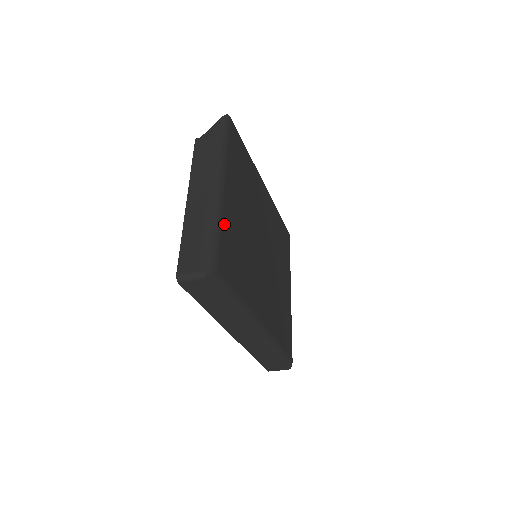
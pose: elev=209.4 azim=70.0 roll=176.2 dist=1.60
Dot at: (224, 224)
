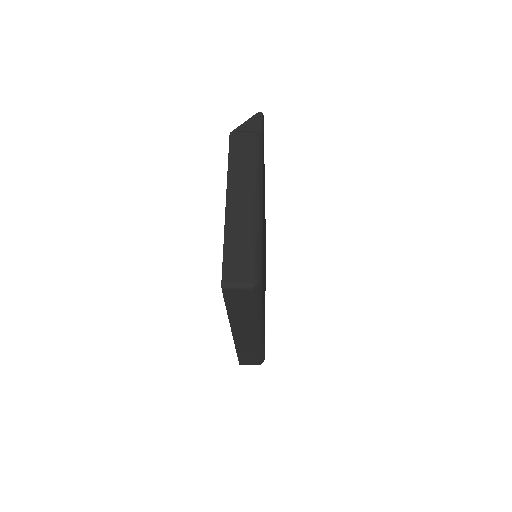
Dot at: occluded
